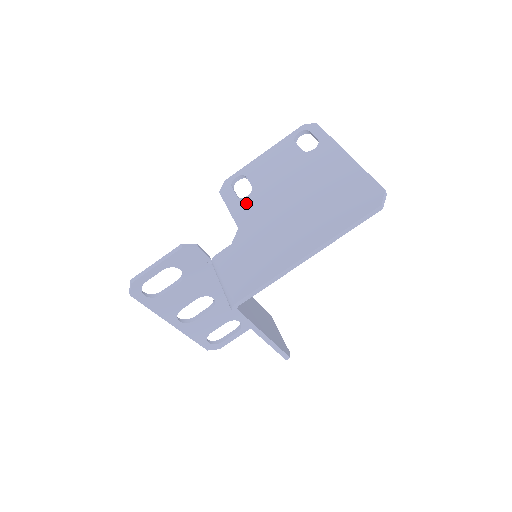
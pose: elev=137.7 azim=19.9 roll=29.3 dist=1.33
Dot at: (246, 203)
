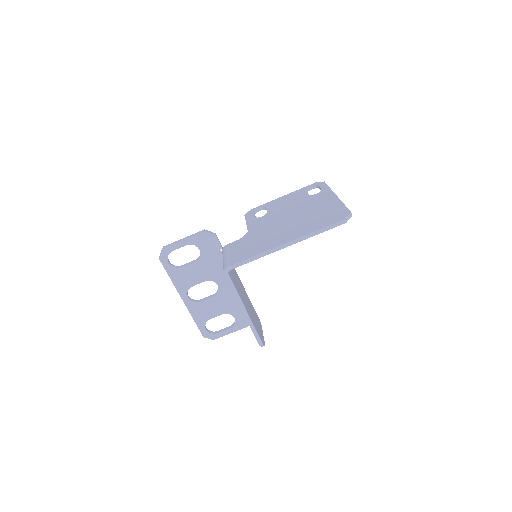
Dot at: (259, 220)
